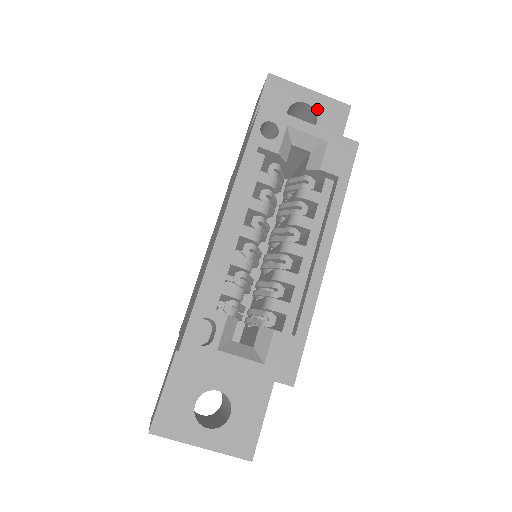
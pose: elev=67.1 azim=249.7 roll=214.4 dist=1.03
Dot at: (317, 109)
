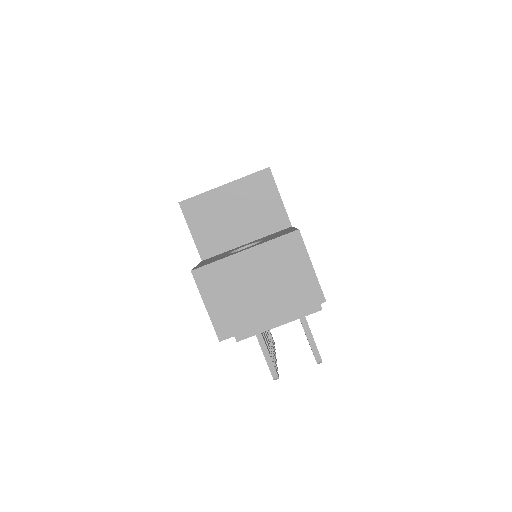
Dot at: occluded
